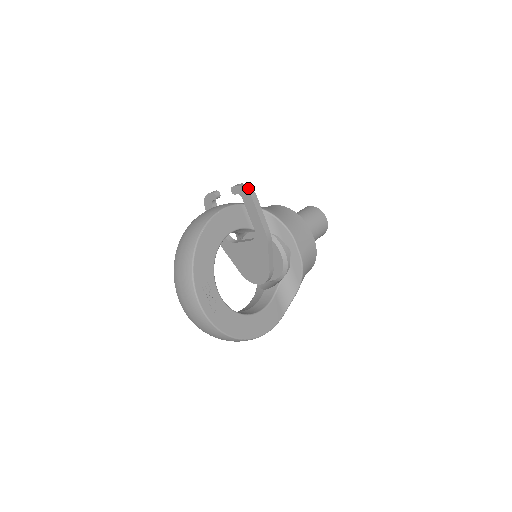
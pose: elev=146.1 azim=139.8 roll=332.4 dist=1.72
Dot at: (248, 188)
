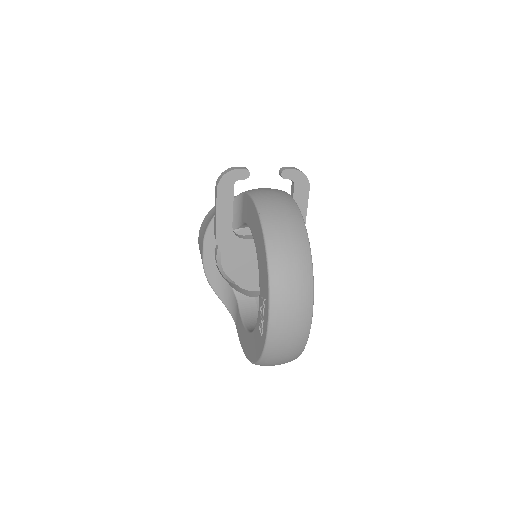
Dot at: (305, 175)
